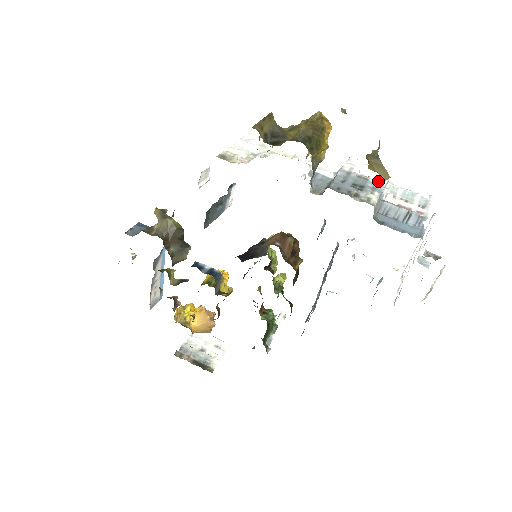
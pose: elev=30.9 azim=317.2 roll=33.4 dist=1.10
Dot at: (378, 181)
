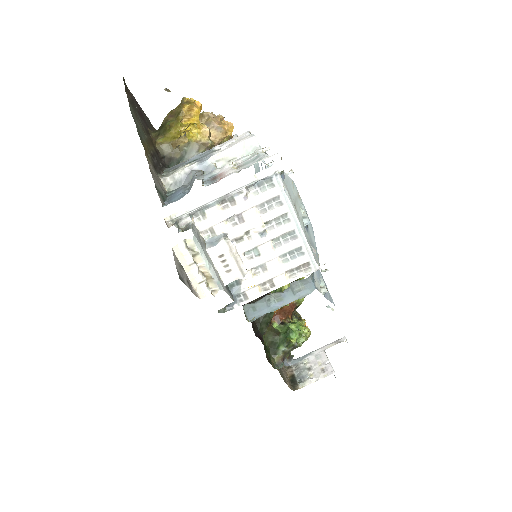
Dot at: (222, 151)
